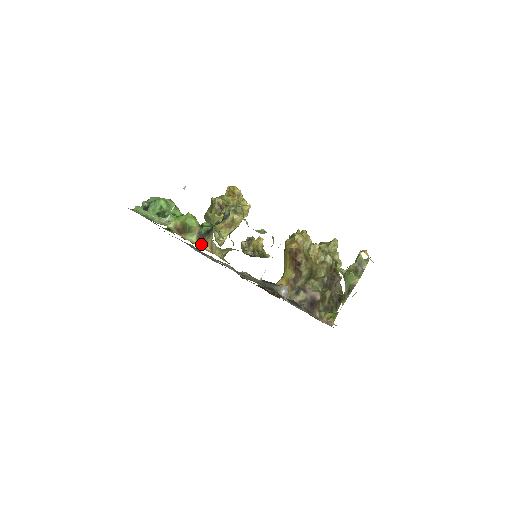
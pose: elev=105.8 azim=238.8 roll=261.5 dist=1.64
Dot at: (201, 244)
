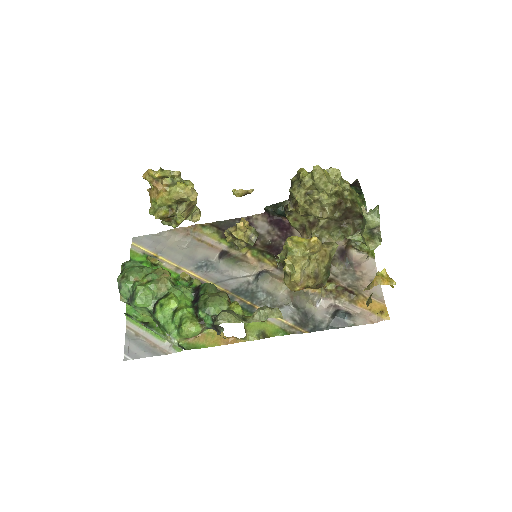
Dot at: occluded
